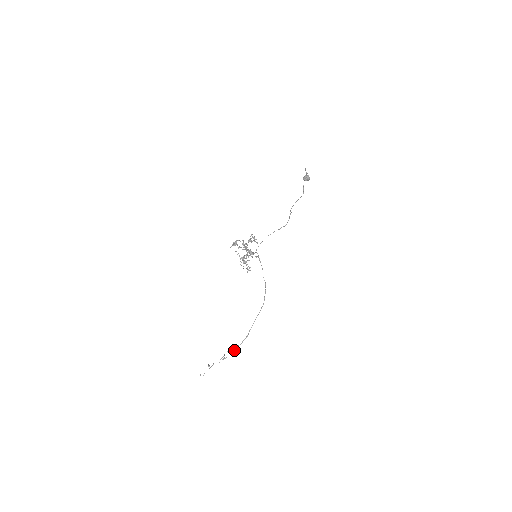
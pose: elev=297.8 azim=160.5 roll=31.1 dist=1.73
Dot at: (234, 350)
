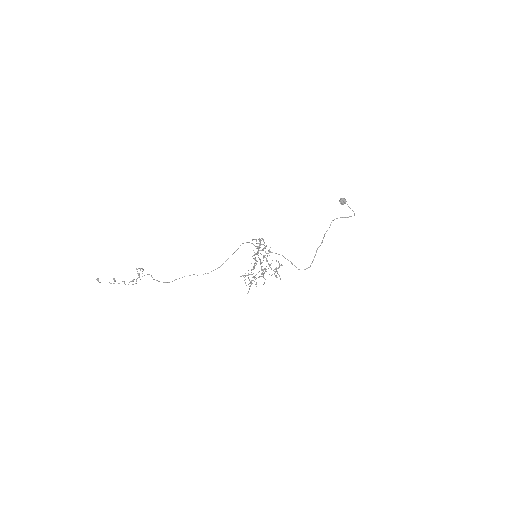
Dot at: (143, 270)
